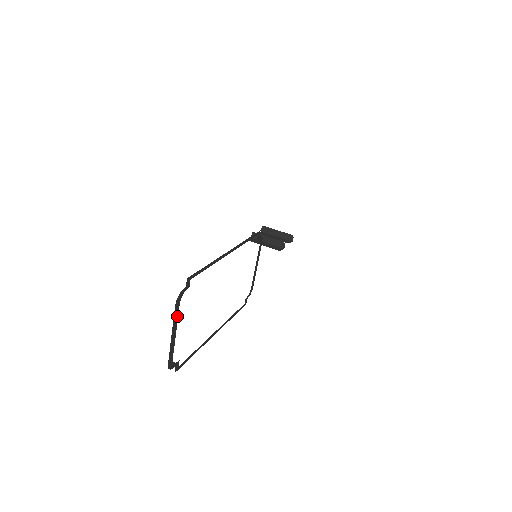
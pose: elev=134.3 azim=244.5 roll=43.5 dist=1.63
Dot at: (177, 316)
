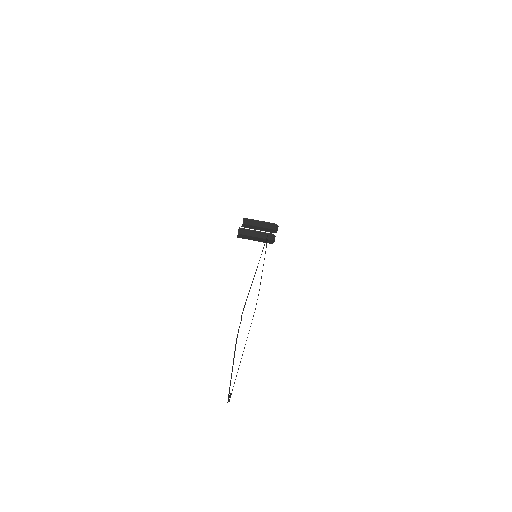
Dot at: (234, 353)
